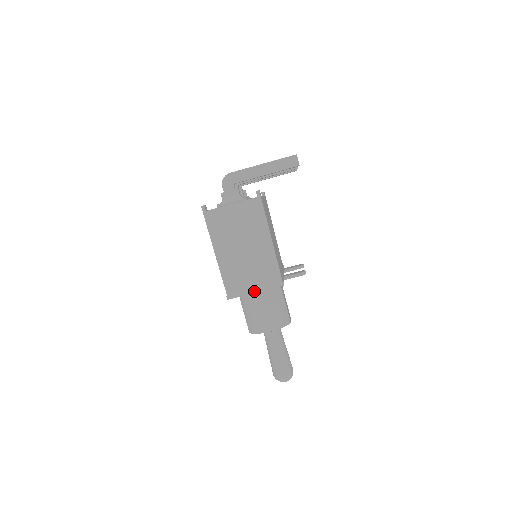
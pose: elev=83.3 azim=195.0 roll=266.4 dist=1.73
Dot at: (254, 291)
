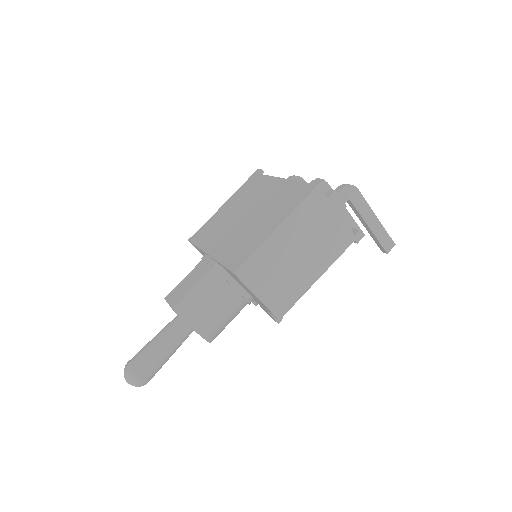
Dot at: (259, 295)
